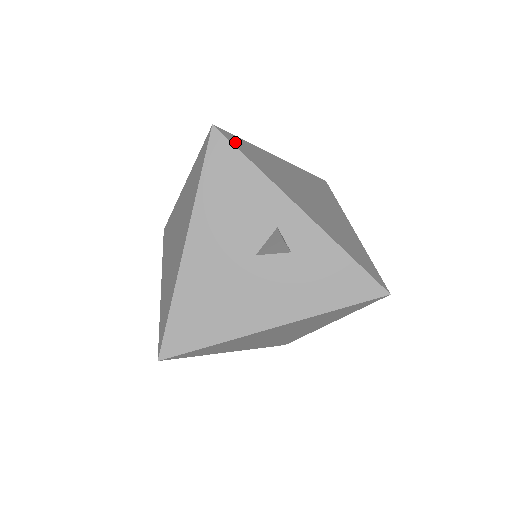
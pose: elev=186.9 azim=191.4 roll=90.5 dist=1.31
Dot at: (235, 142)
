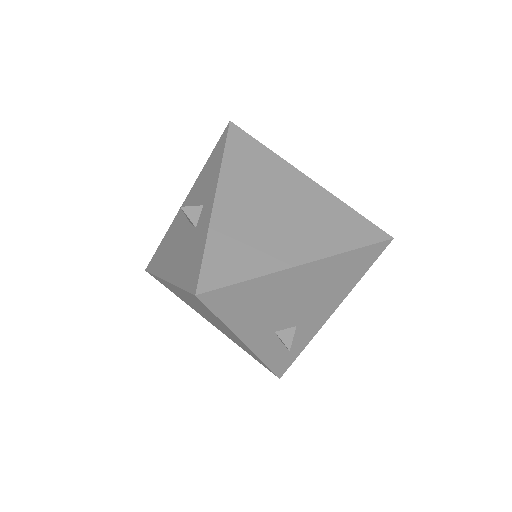
Dot at: (236, 137)
